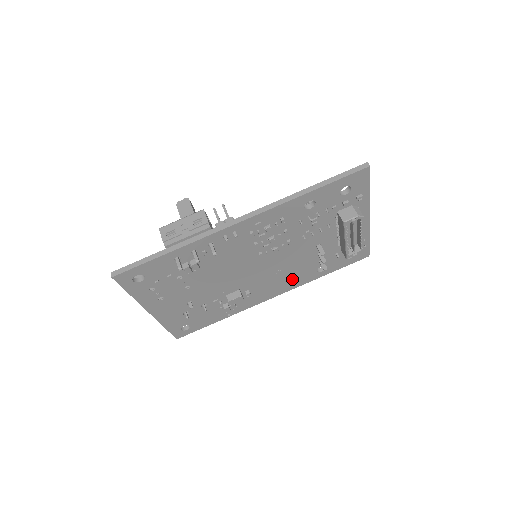
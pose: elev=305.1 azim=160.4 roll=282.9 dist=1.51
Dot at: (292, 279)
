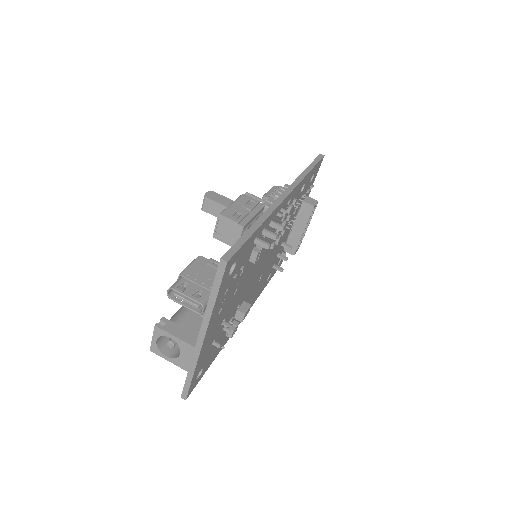
Dot at: (258, 290)
